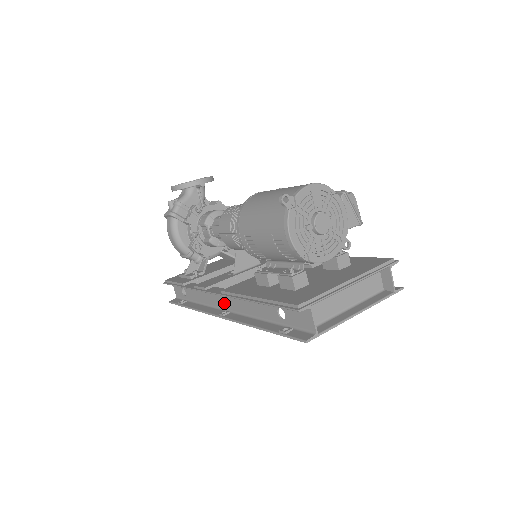
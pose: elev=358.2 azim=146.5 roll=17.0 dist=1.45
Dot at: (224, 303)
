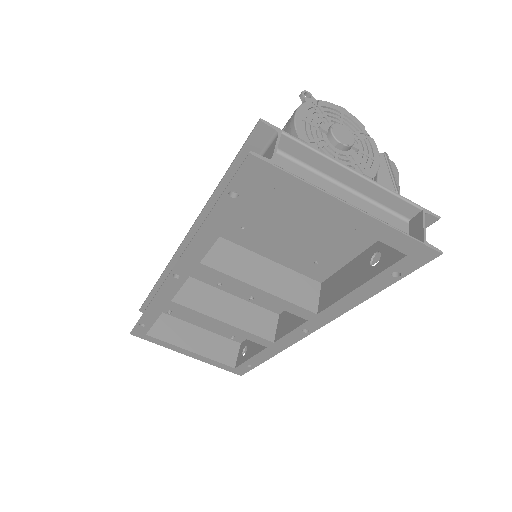
Dot at: occluded
